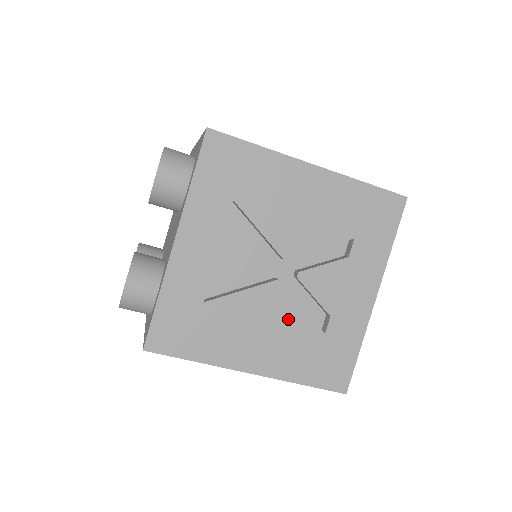
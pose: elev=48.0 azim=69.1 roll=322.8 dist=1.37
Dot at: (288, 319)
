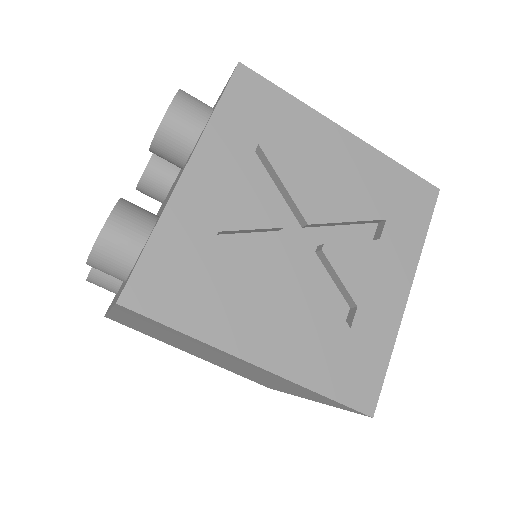
Dot at: (308, 300)
